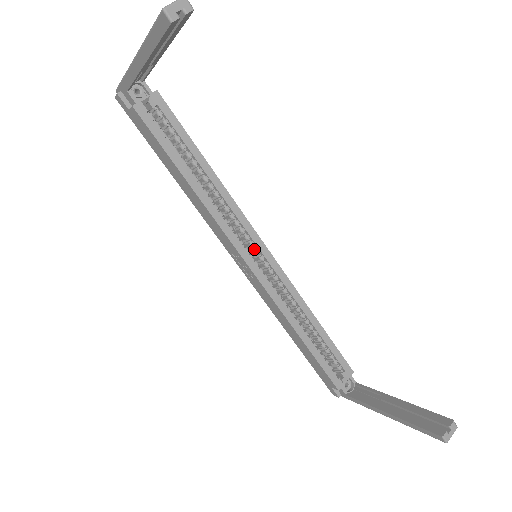
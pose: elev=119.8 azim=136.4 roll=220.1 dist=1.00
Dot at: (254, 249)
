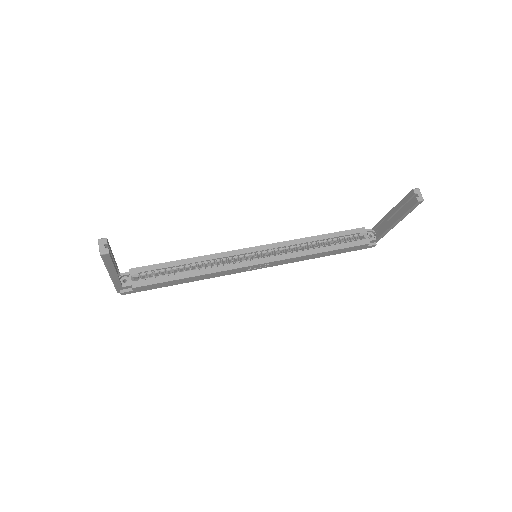
Dot at: (251, 255)
